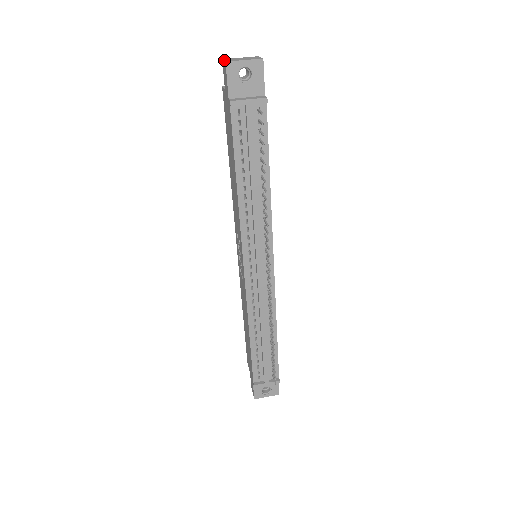
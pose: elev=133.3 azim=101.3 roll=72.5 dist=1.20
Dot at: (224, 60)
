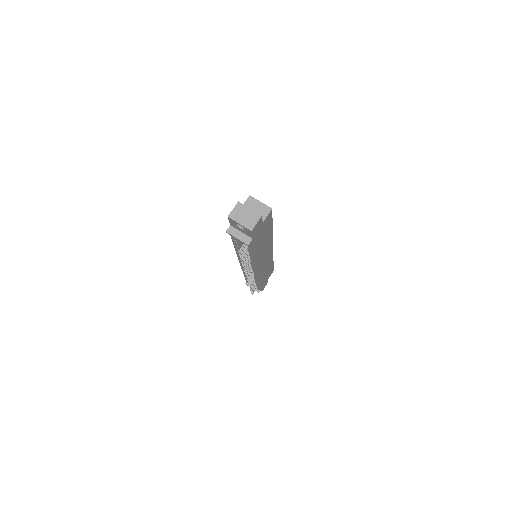
Dot at: (233, 209)
